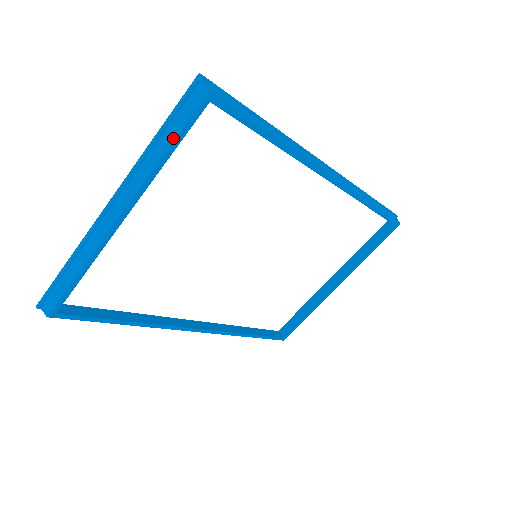
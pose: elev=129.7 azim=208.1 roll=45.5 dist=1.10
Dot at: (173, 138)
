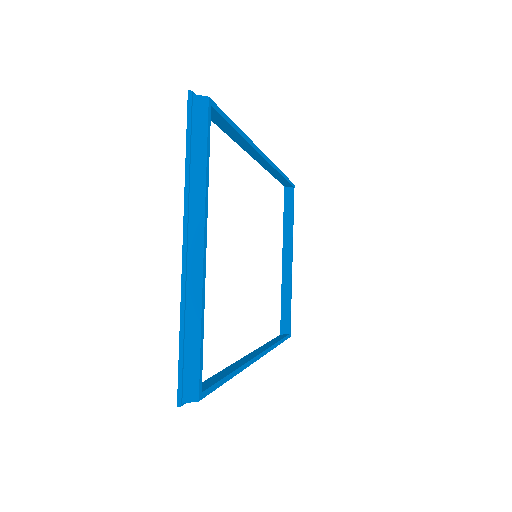
Dot at: (204, 150)
